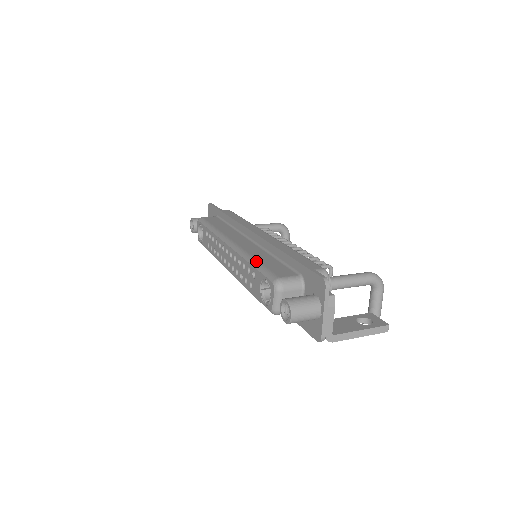
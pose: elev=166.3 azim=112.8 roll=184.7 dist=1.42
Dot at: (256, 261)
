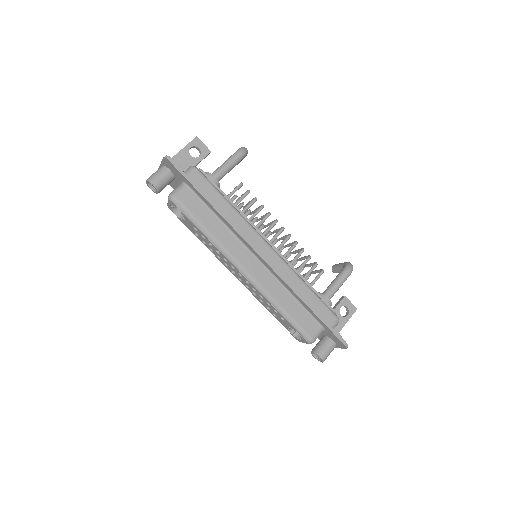
Dot at: (286, 313)
